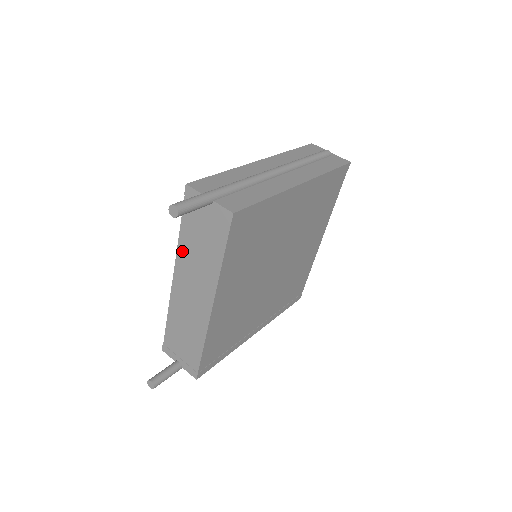
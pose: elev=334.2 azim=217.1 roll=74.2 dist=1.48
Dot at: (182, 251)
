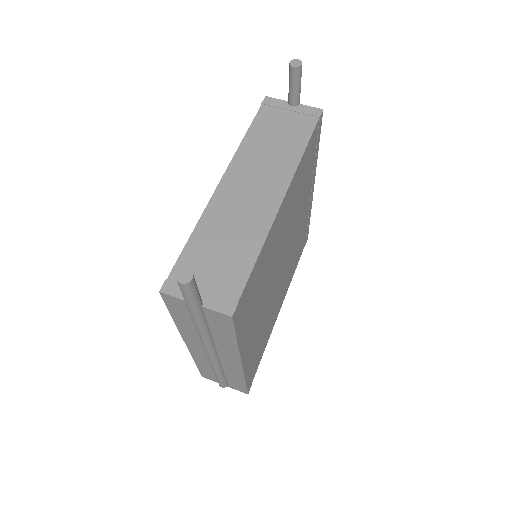
Dot at: (245, 150)
